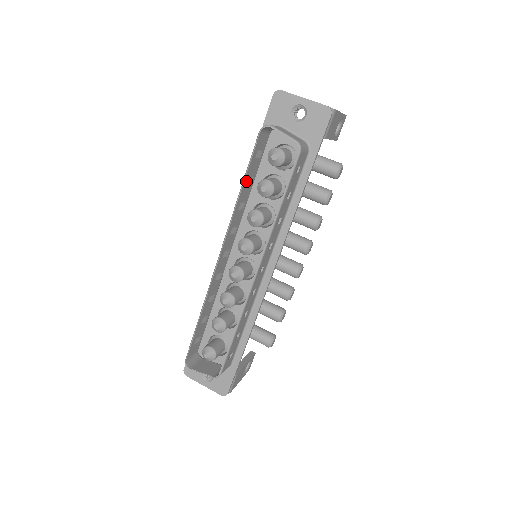
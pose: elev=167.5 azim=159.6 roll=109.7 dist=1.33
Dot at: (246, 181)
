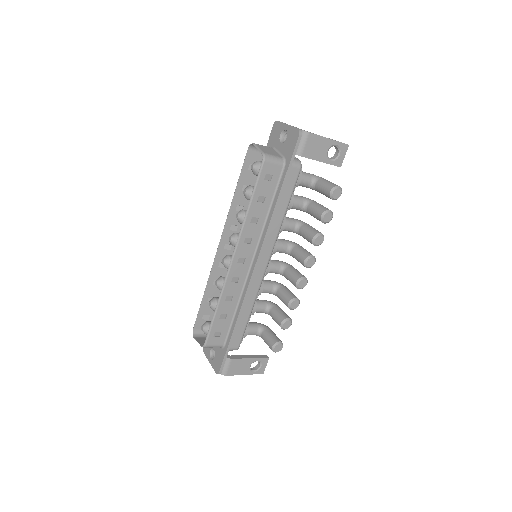
Dot at: (240, 187)
